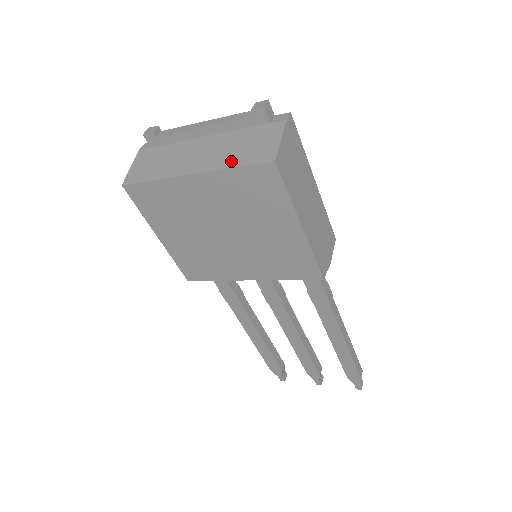
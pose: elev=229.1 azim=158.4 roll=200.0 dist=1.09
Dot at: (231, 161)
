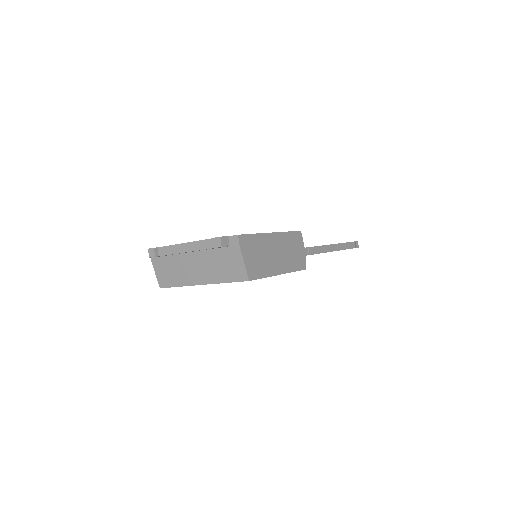
Dot at: (221, 278)
